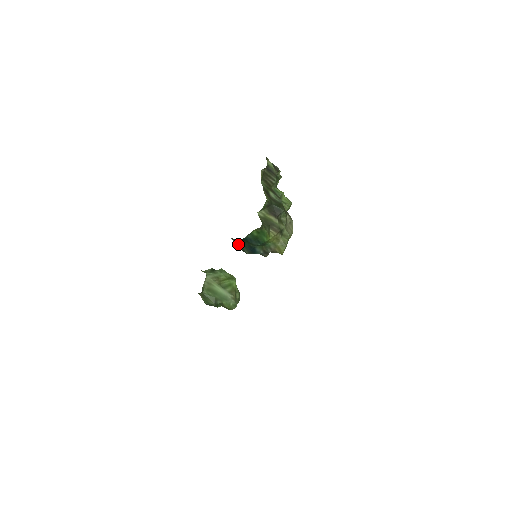
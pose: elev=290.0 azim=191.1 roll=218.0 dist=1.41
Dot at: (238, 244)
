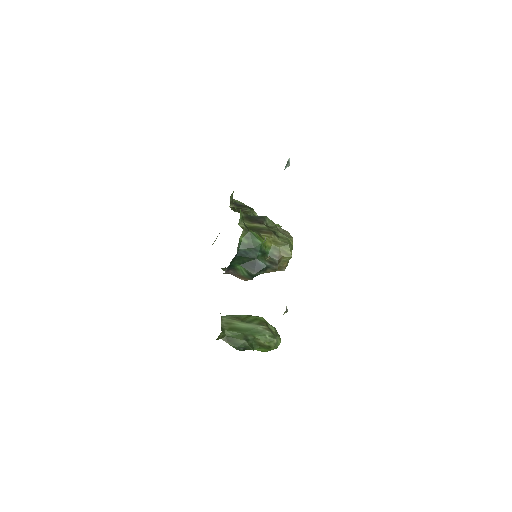
Dot at: (240, 272)
